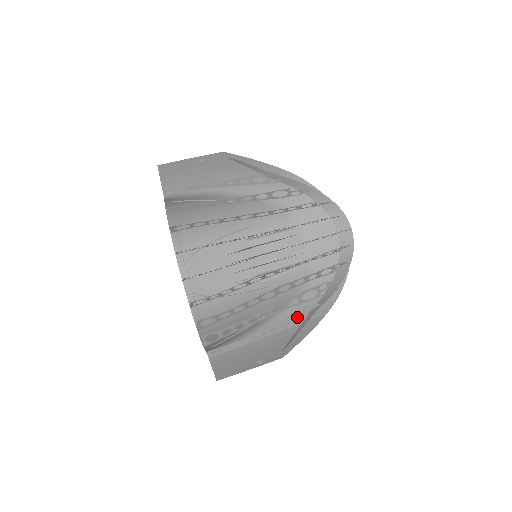
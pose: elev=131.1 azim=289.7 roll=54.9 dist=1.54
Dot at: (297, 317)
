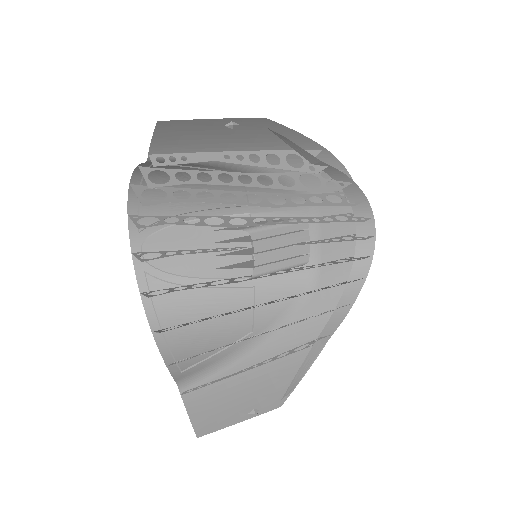
Dot at: (293, 341)
